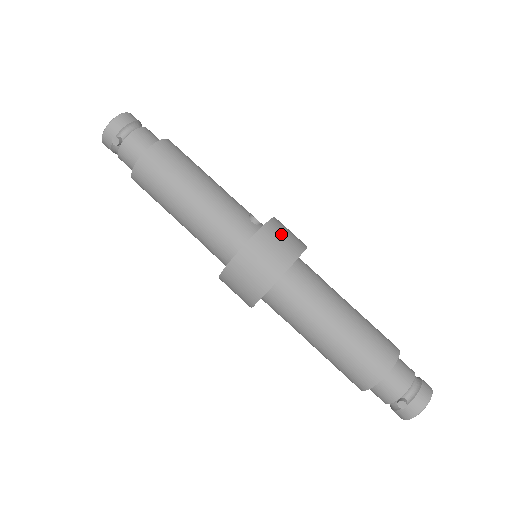
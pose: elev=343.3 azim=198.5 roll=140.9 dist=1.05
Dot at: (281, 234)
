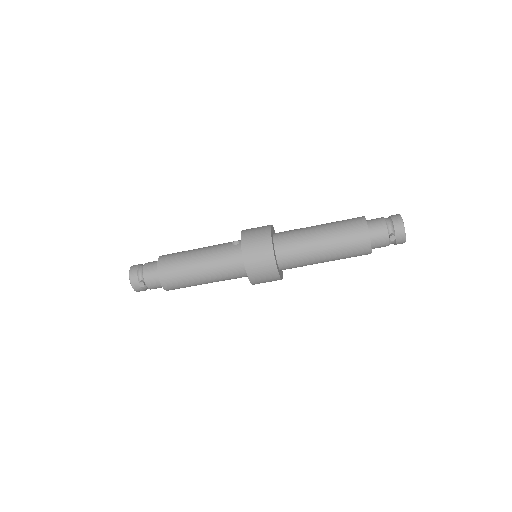
Dot at: (252, 235)
